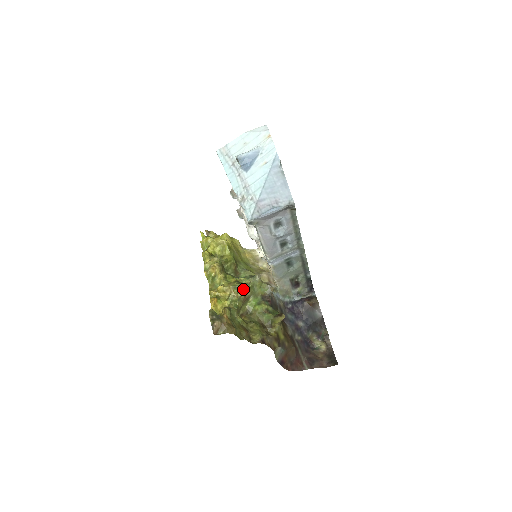
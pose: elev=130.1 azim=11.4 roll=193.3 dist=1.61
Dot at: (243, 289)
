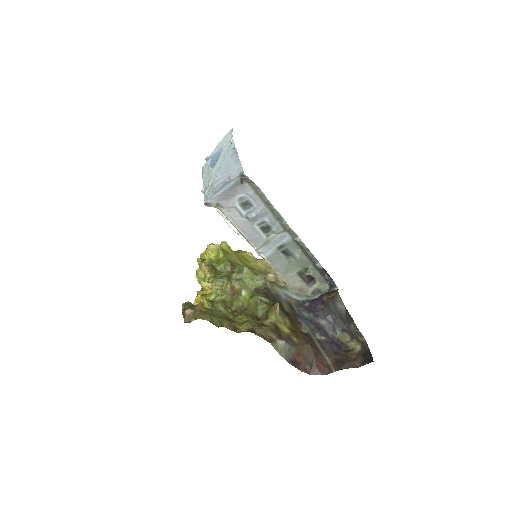
Dot at: (226, 280)
